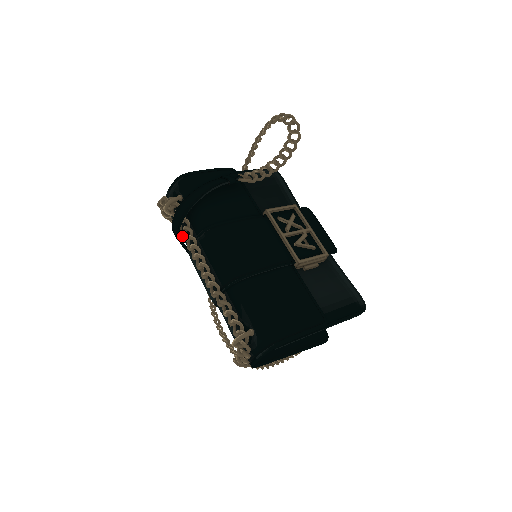
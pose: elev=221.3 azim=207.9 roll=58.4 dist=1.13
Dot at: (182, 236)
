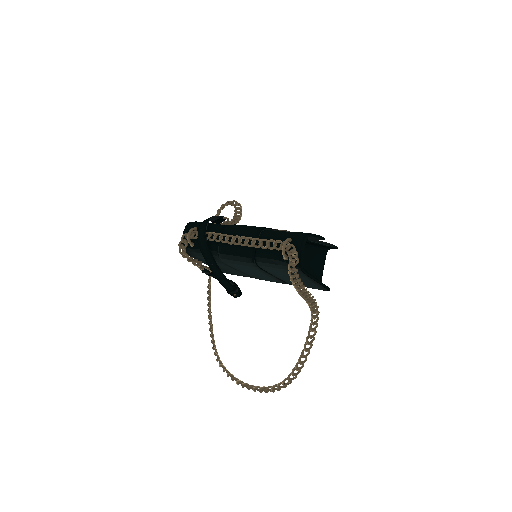
Dot at: (206, 249)
